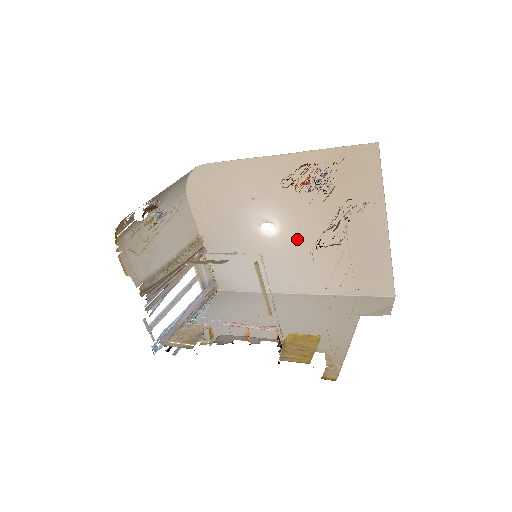
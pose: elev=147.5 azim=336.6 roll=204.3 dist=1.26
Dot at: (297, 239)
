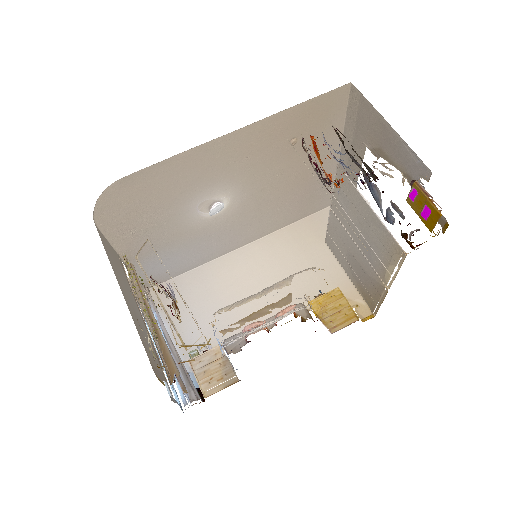
Dot at: (247, 203)
